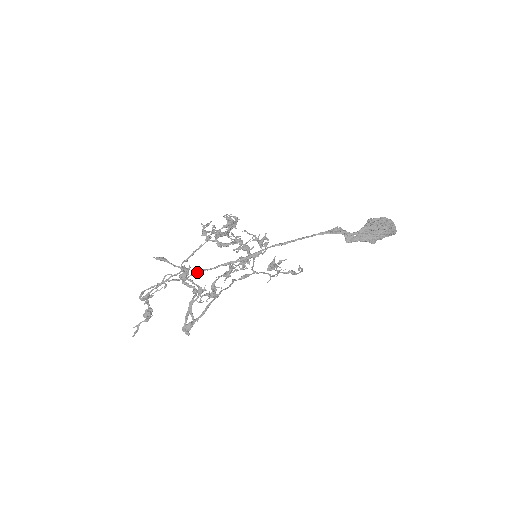
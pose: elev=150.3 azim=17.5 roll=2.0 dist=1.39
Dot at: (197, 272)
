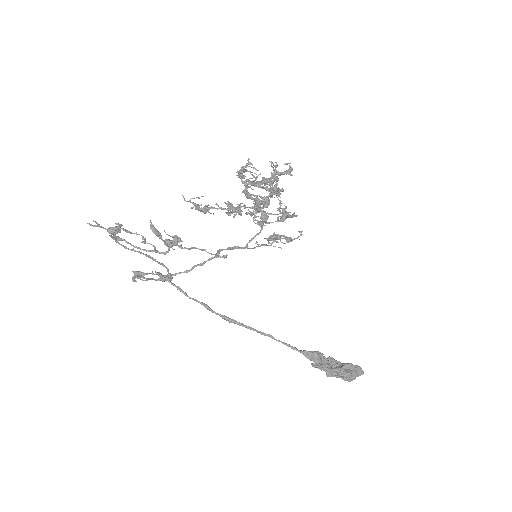
Dot at: (174, 285)
